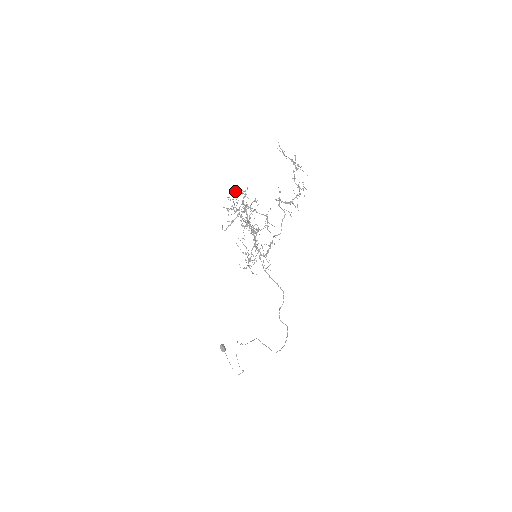
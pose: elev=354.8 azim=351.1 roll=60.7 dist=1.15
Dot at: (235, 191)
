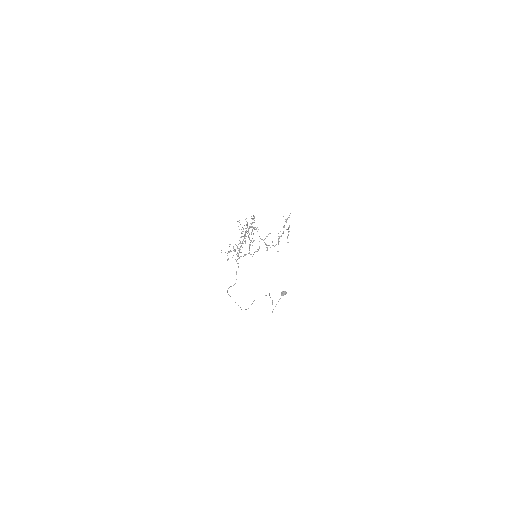
Dot at: (254, 216)
